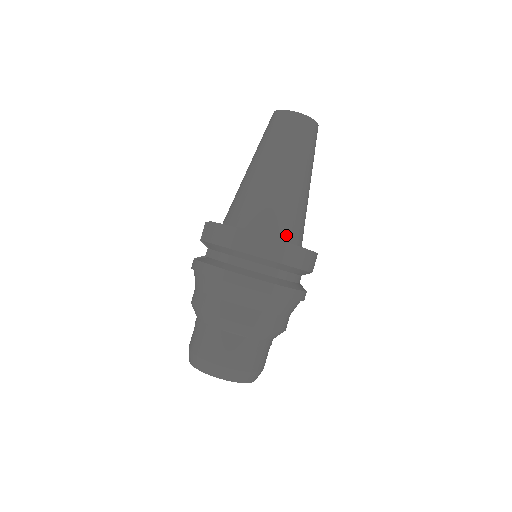
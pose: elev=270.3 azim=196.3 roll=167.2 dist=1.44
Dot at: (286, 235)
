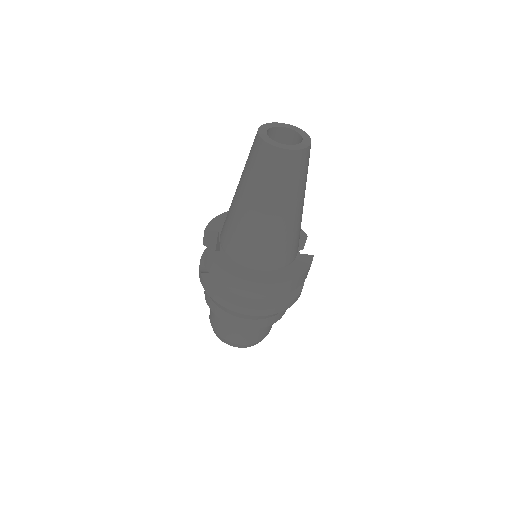
Dot at: (279, 264)
